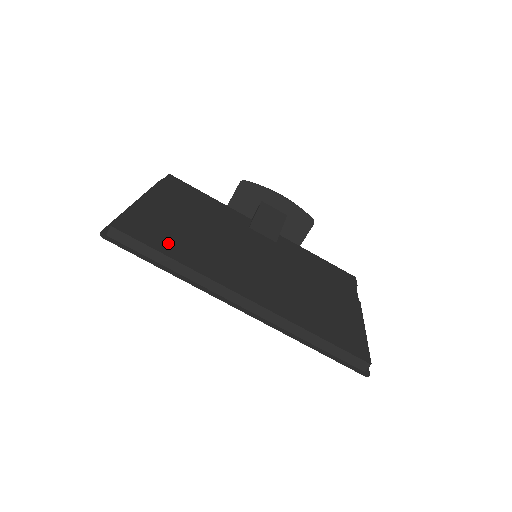
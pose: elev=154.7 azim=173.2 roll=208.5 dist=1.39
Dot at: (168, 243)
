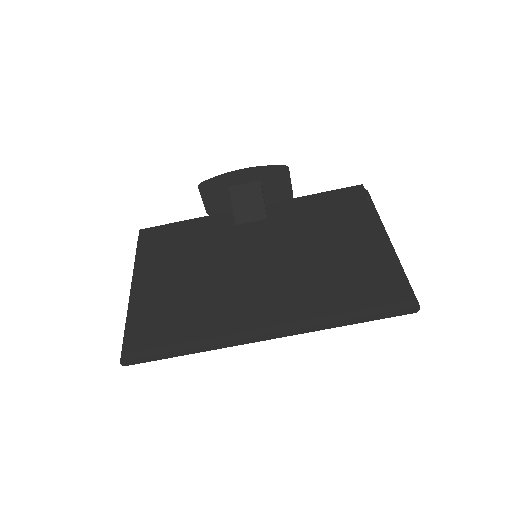
Dot at: (174, 326)
